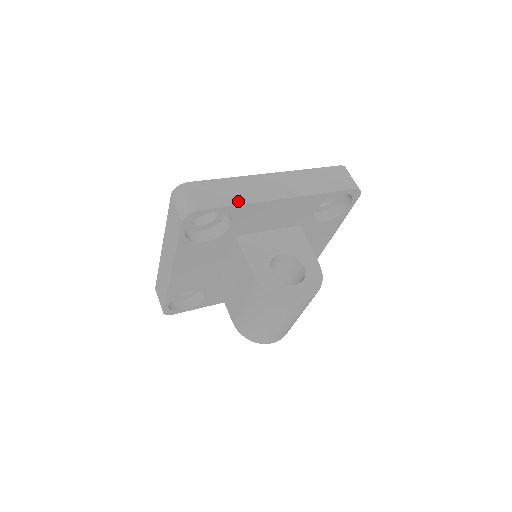
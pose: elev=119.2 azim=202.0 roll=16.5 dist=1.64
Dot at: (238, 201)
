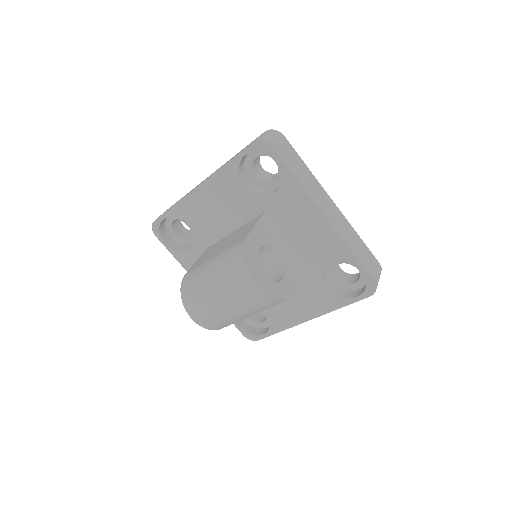
Dot at: (298, 178)
